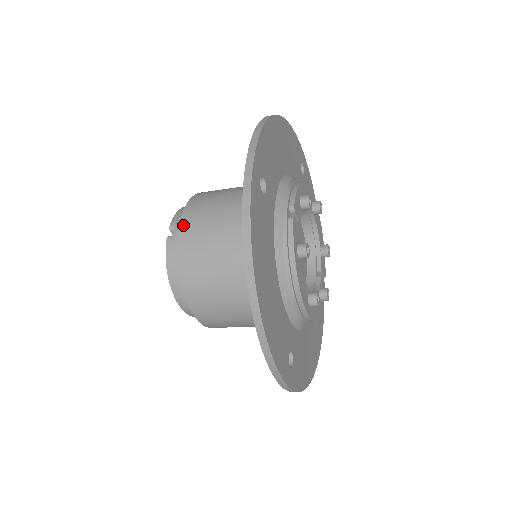
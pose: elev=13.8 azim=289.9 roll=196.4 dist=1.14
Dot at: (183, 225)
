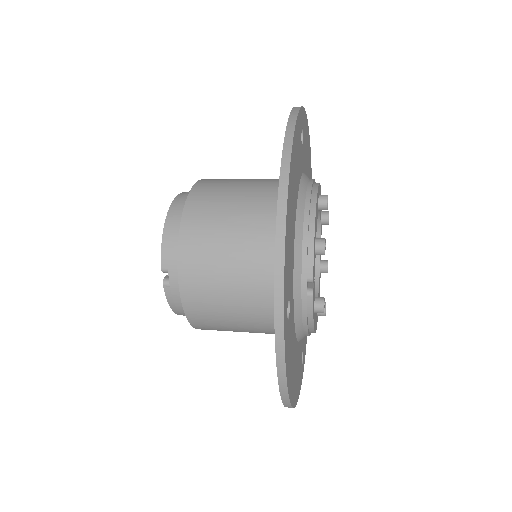
Dot at: (184, 287)
